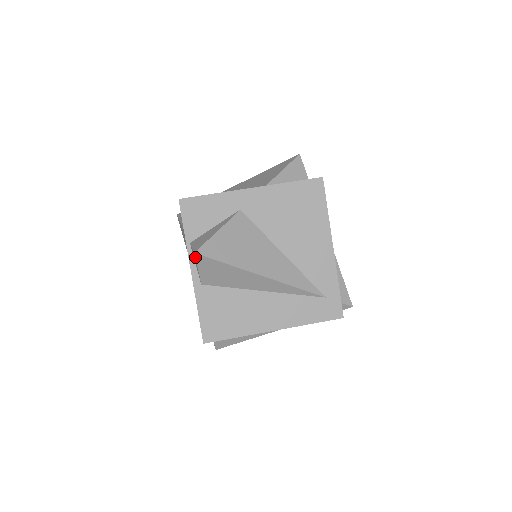
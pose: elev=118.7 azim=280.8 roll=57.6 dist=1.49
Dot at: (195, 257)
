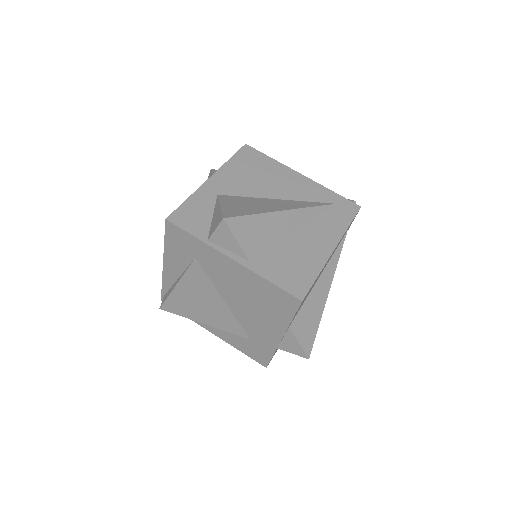
Dot at: (226, 224)
